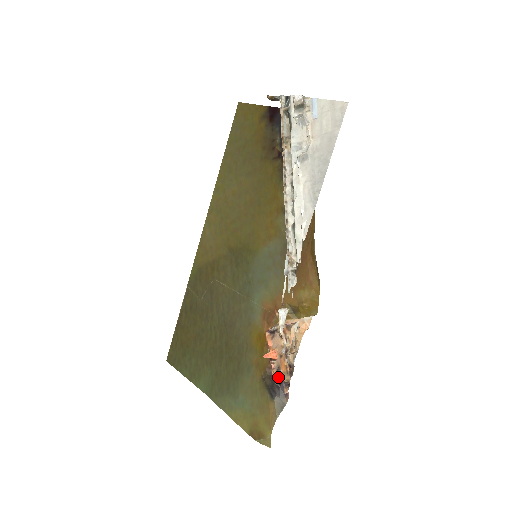
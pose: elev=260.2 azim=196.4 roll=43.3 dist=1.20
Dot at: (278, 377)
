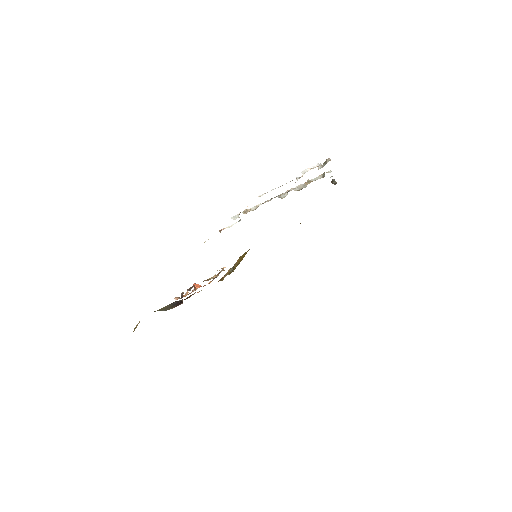
Dot at: occluded
